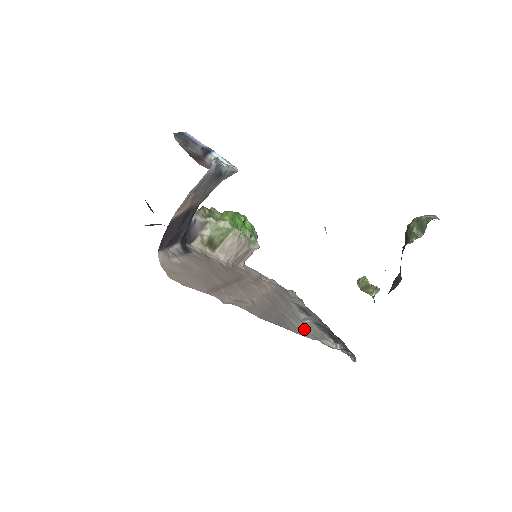
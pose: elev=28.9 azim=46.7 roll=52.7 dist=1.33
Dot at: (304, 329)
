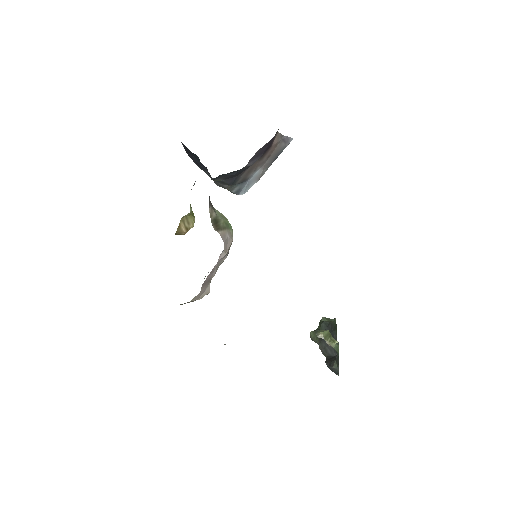
Dot at: occluded
